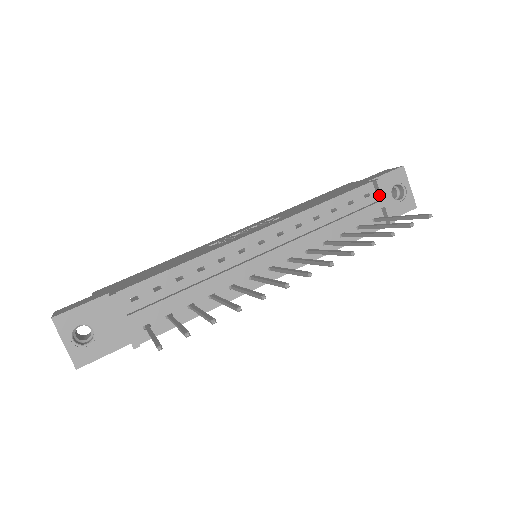
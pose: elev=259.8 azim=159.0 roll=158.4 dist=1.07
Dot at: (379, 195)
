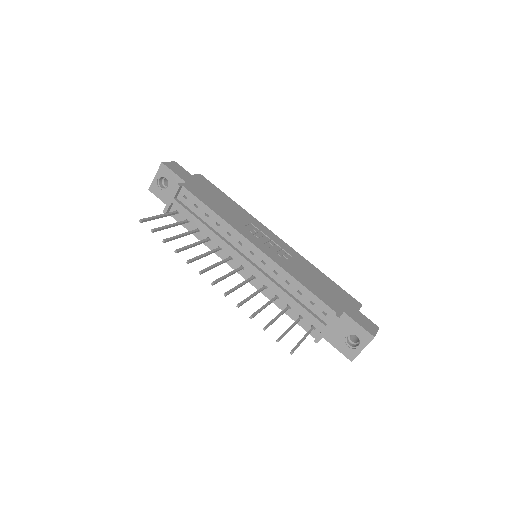
Dot at: (329, 322)
